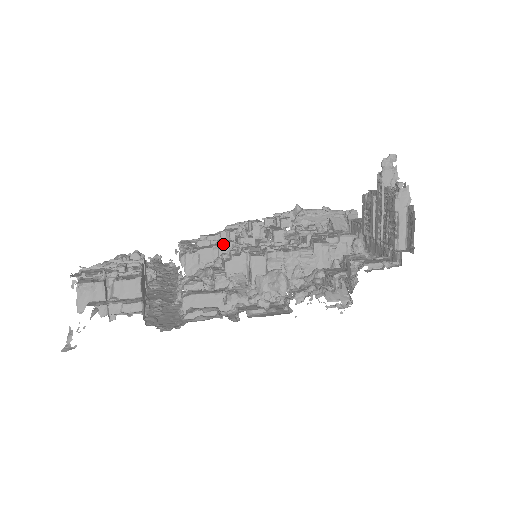
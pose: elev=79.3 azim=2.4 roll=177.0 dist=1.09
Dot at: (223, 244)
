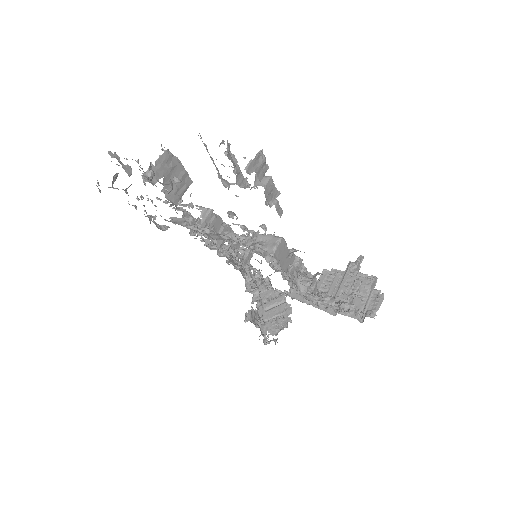
Dot at: (230, 228)
